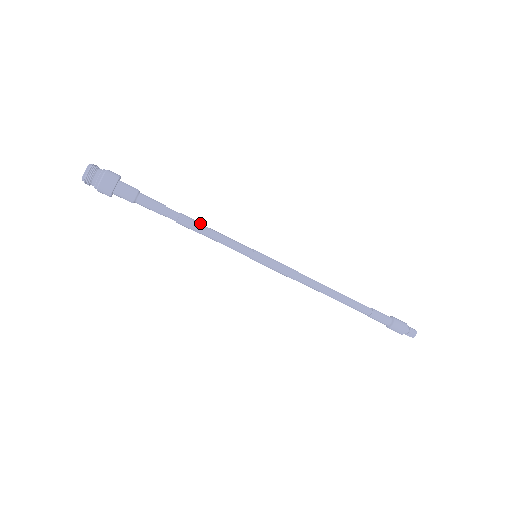
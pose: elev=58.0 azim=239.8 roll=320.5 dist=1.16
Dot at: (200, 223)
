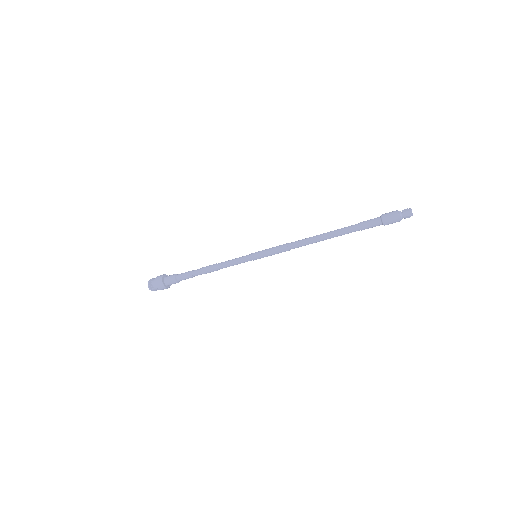
Dot at: (214, 264)
